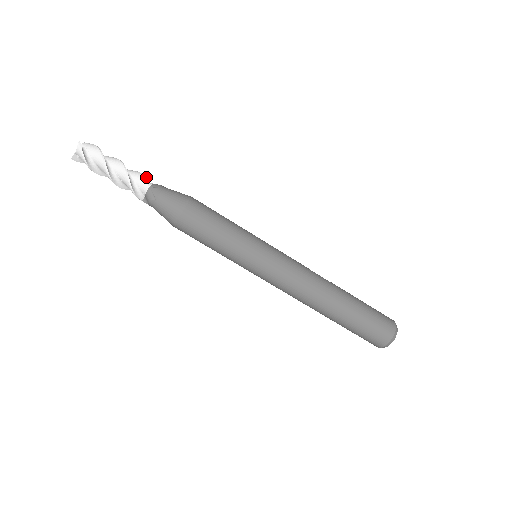
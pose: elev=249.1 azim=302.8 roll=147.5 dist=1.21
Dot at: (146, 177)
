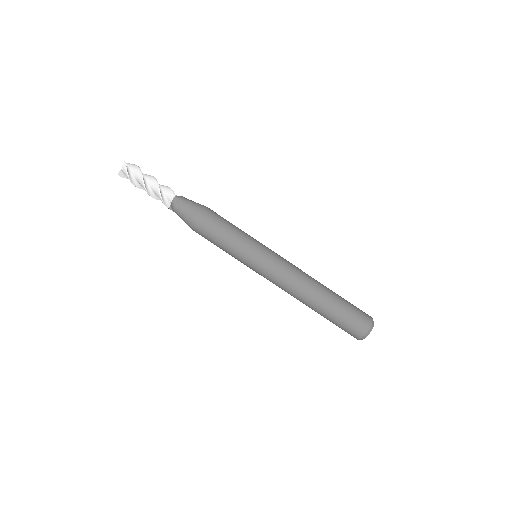
Dot at: occluded
